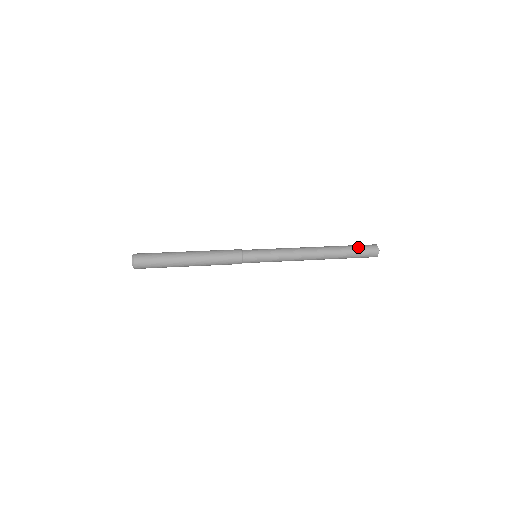
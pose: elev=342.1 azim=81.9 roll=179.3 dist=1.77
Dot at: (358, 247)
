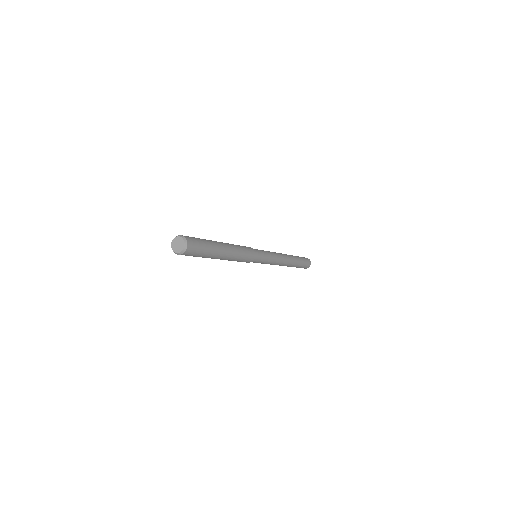
Dot at: (304, 261)
